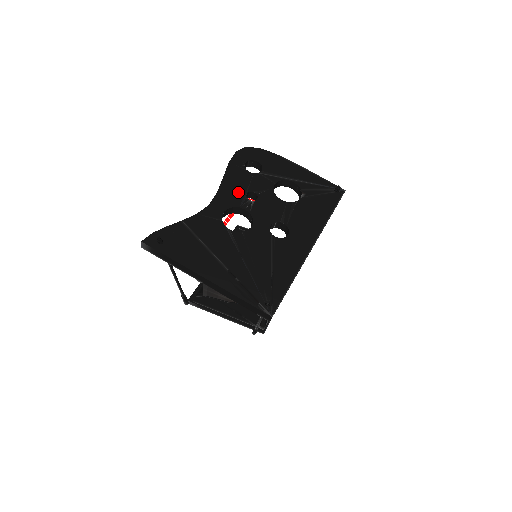
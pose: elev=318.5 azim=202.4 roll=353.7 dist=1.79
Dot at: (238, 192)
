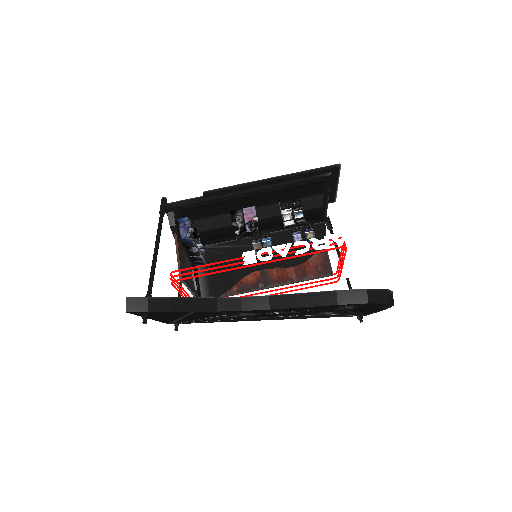
Dot at: occluded
